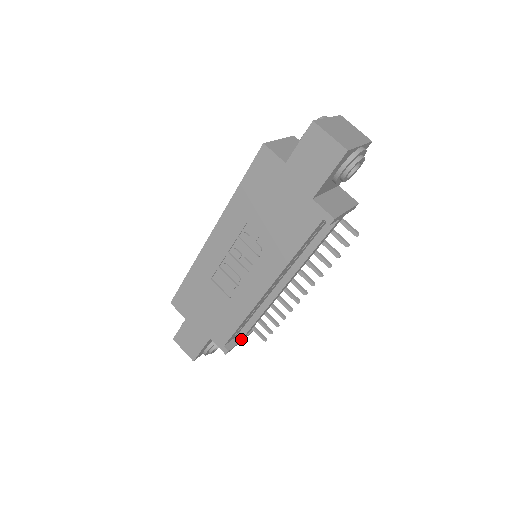
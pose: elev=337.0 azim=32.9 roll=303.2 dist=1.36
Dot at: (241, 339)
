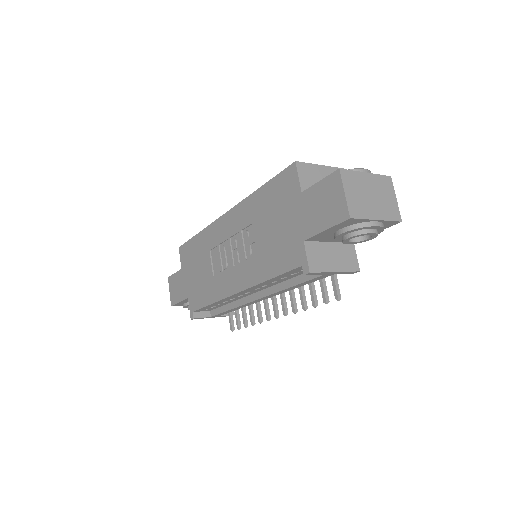
Dot at: (212, 316)
